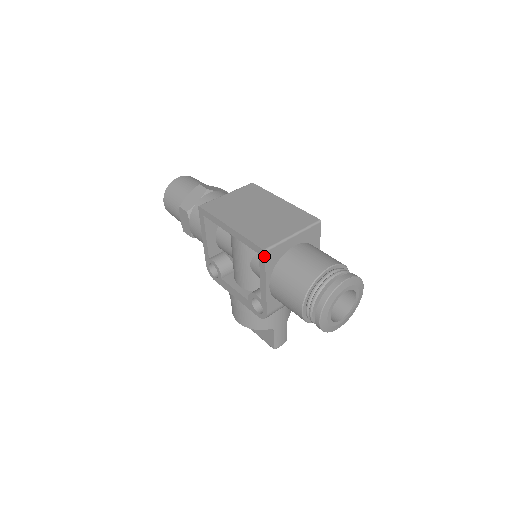
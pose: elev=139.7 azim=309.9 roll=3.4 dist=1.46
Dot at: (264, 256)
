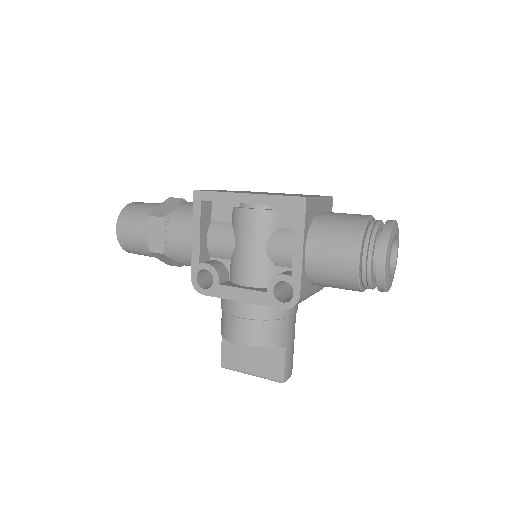
Dot at: (305, 205)
